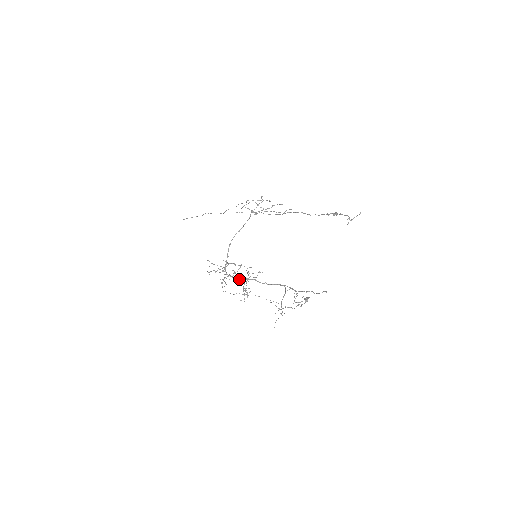
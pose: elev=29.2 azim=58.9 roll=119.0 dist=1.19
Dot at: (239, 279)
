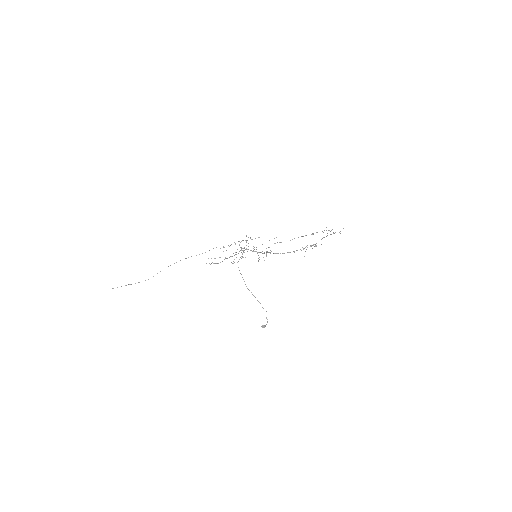
Dot at: (257, 252)
